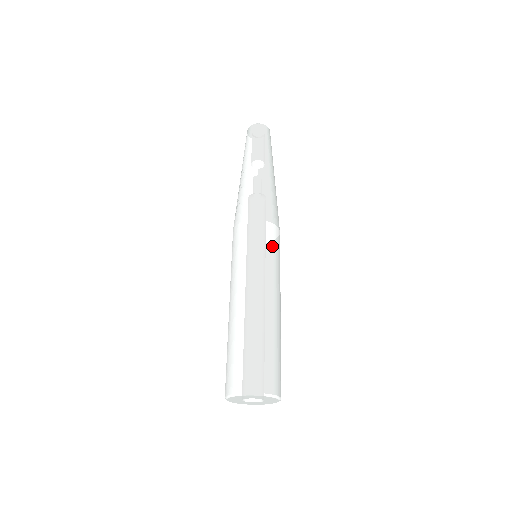
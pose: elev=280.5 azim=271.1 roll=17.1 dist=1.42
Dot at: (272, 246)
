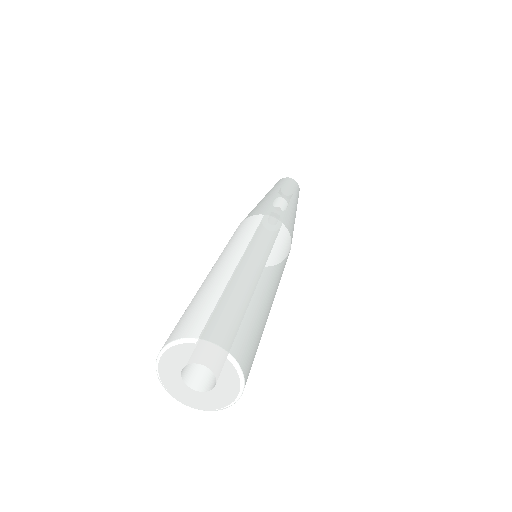
Dot at: (286, 257)
